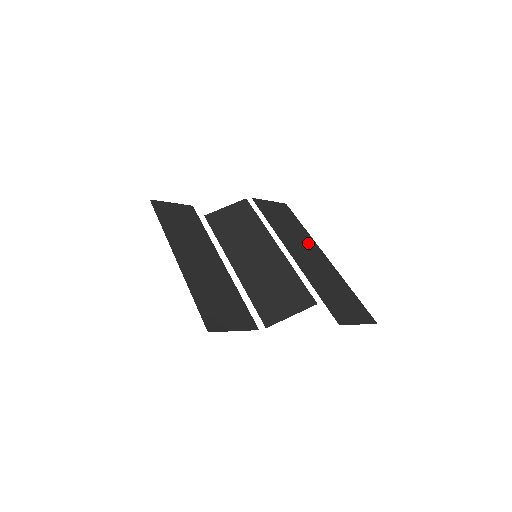
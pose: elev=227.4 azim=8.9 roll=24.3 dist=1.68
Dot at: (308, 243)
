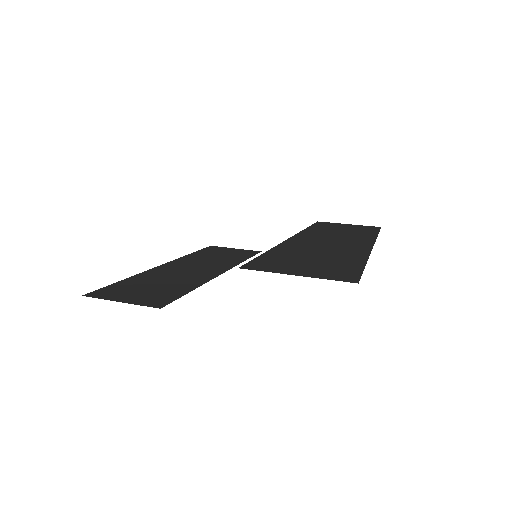
Dot at: (355, 239)
